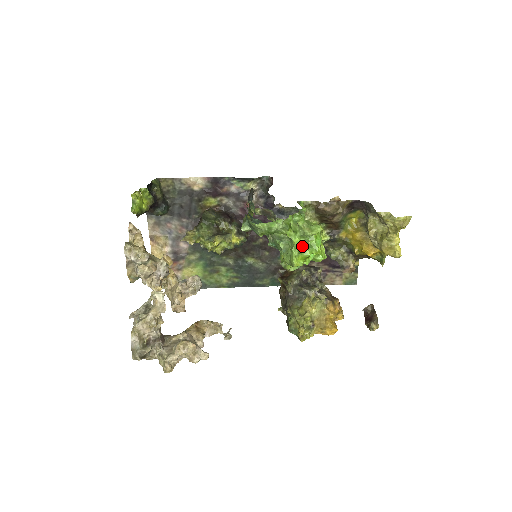
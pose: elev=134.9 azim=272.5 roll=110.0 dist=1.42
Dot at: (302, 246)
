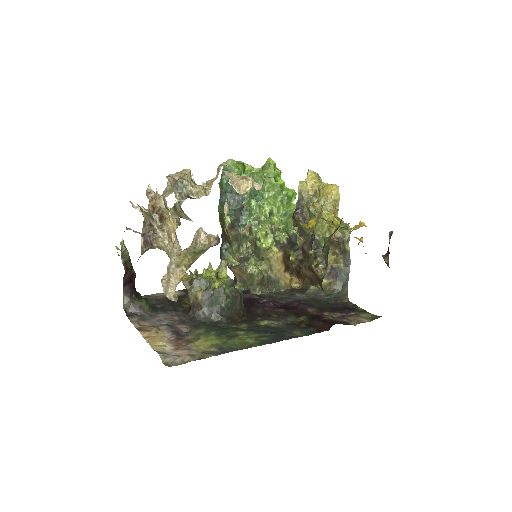
Dot at: occluded
